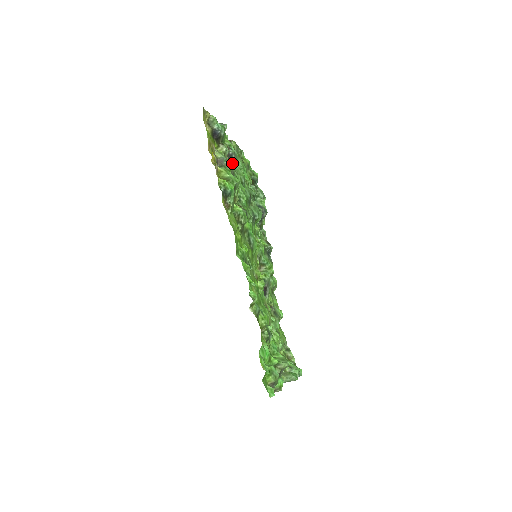
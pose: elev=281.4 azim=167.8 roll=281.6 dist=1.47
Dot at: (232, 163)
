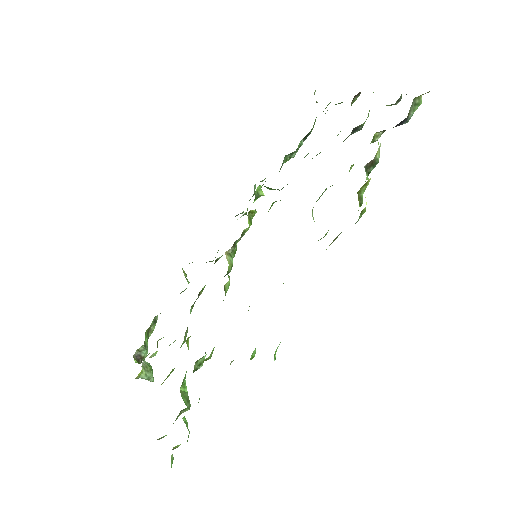
Dot at: (347, 137)
